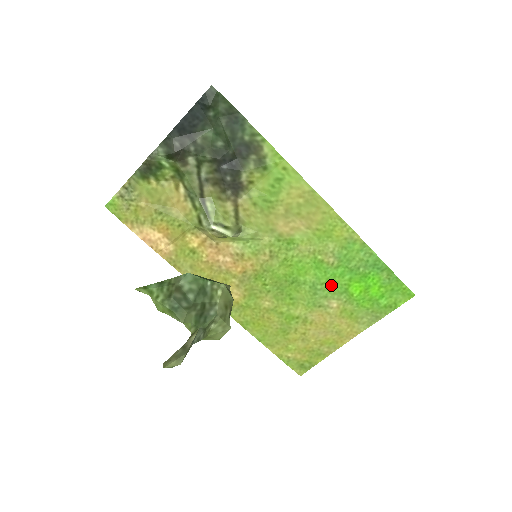
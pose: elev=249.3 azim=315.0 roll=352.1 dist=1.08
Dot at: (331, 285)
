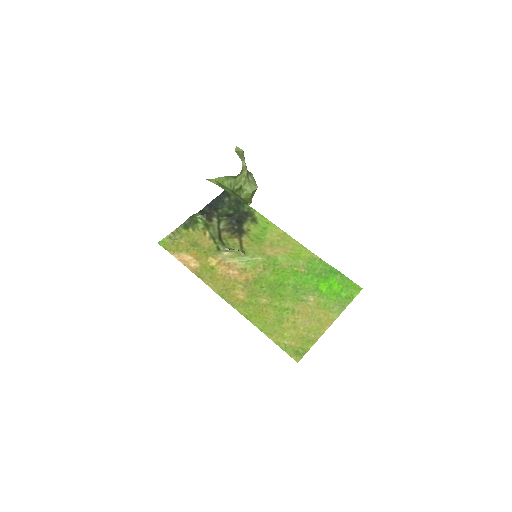
Dot at: (306, 286)
